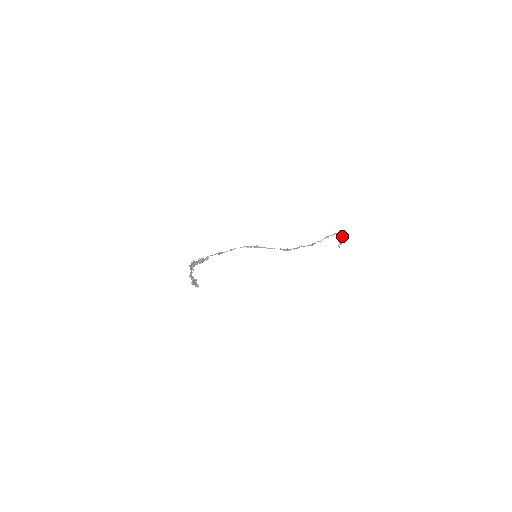
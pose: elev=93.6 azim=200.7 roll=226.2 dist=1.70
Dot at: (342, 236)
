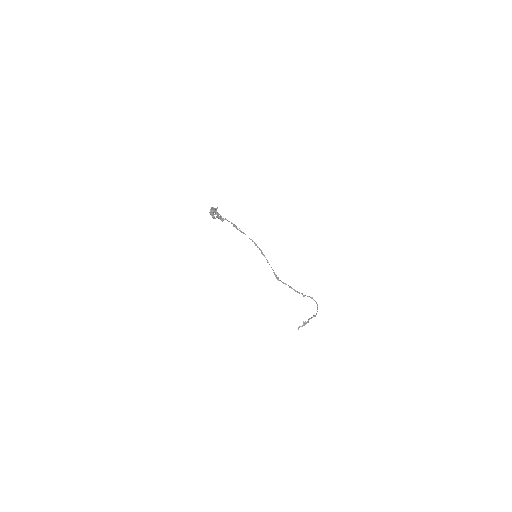
Dot at: (314, 315)
